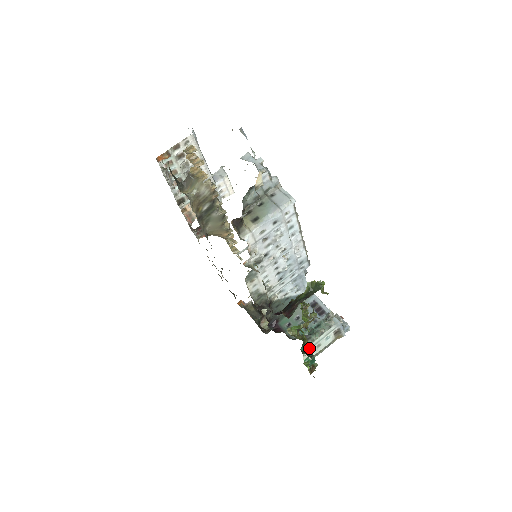
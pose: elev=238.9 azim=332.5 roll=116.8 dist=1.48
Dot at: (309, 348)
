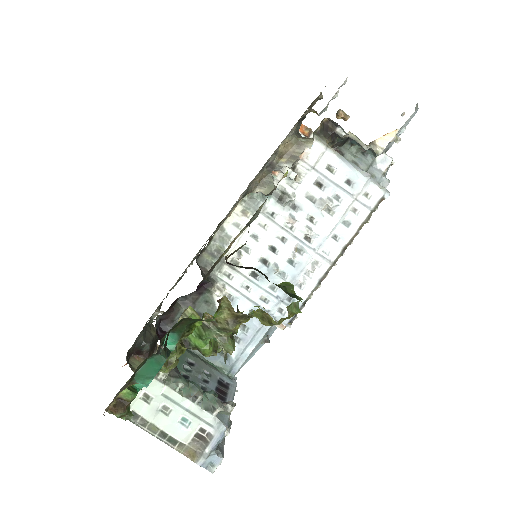
Dot at: (168, 365)
